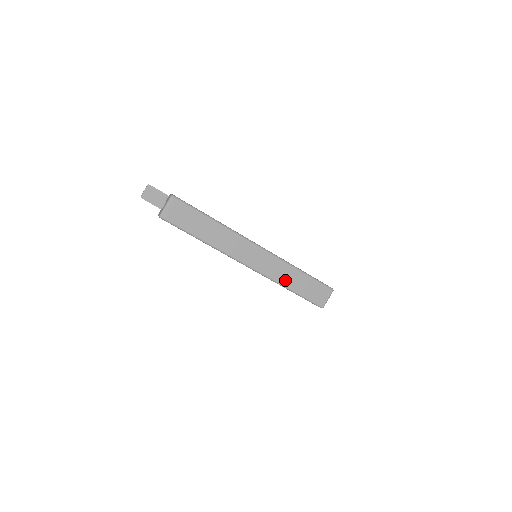
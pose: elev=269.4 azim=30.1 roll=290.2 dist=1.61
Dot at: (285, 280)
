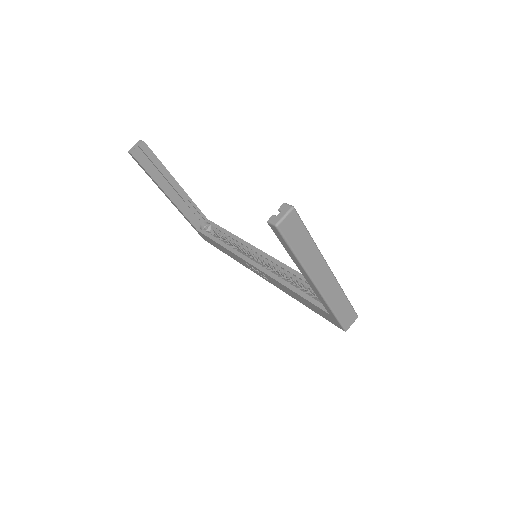
Dot at: (334, 304)
